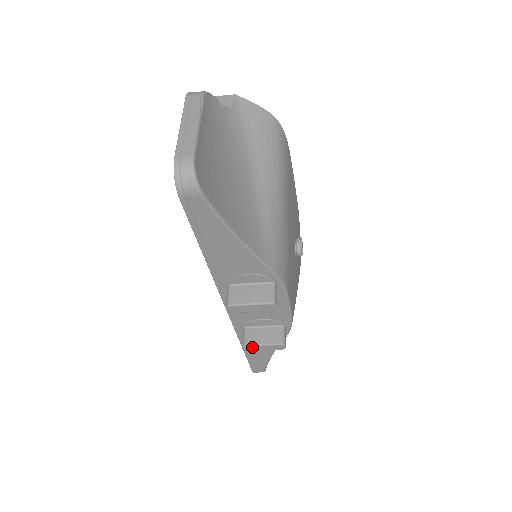
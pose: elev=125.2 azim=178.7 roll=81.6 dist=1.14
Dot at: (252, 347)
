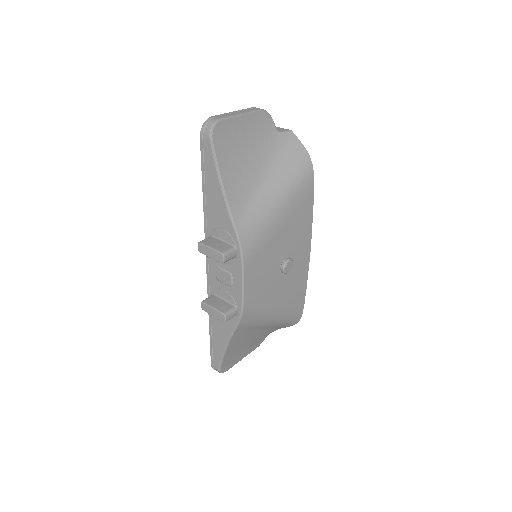
Dot at: (206, 306)
